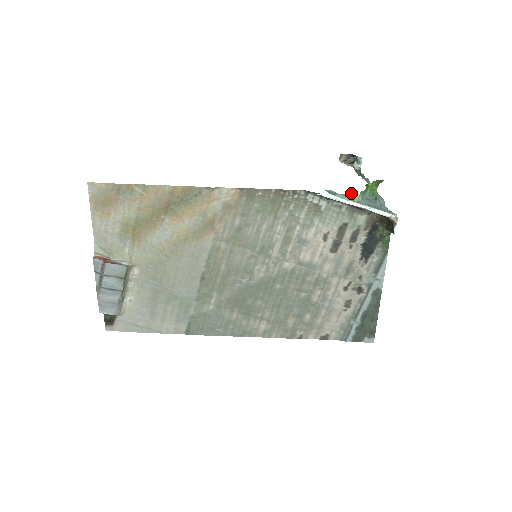
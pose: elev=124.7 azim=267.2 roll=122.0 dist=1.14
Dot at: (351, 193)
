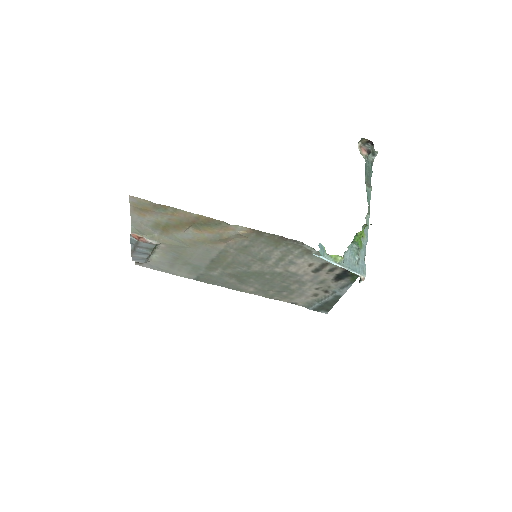
Dot at: (337, 255)
